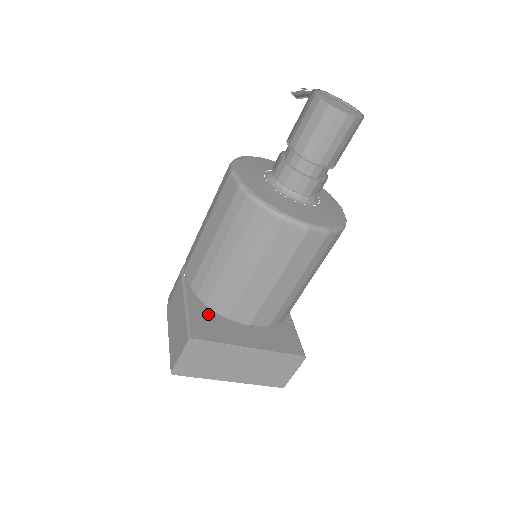
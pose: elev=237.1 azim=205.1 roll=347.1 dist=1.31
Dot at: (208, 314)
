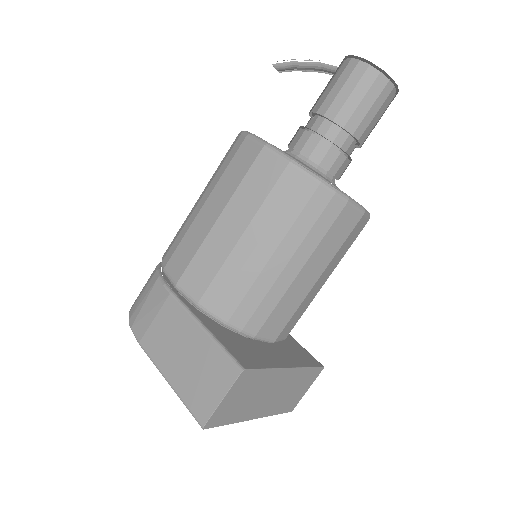
Dot at: (231, 335)
